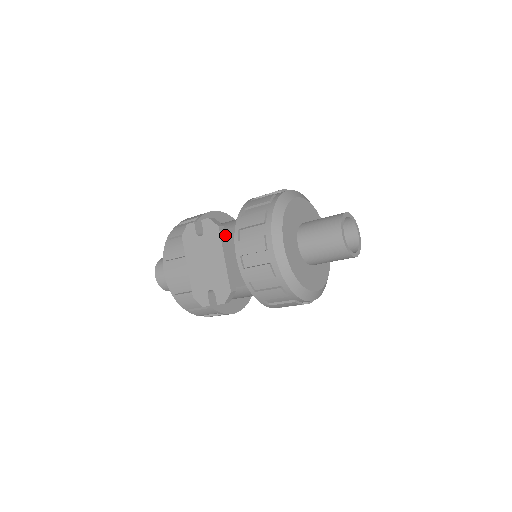
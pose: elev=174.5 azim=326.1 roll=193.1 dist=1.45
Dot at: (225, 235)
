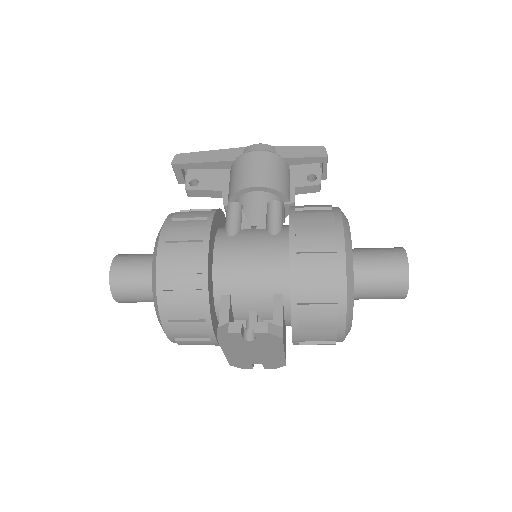
Dot at: (283, 333)
